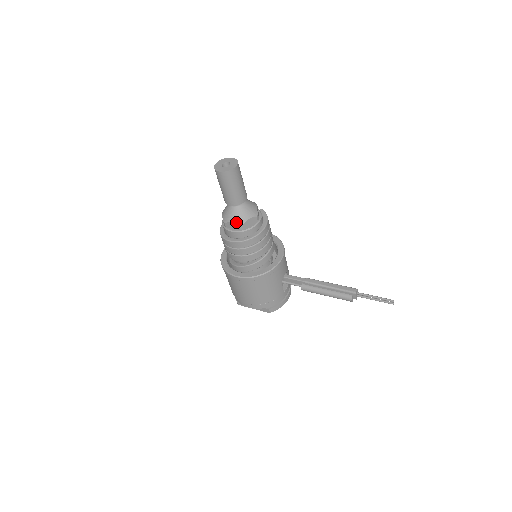
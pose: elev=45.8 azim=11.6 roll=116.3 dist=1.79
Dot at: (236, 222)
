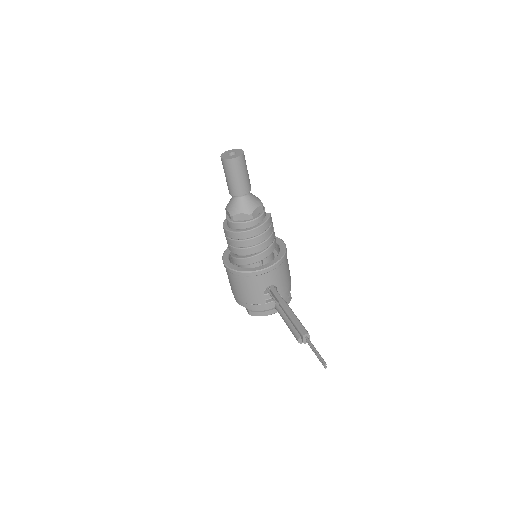
Dot at: (230, 211)
